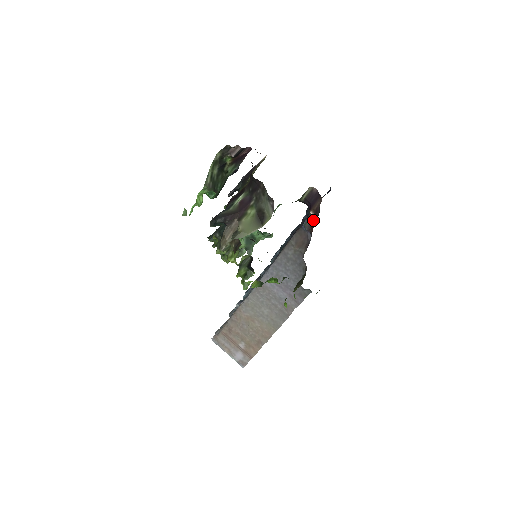
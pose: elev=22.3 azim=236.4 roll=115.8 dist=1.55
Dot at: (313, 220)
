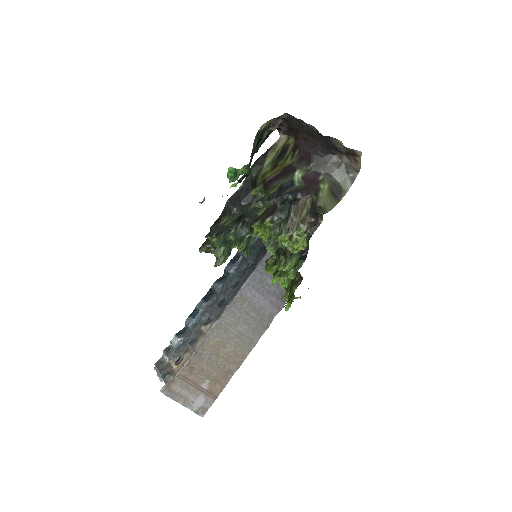
Dot at: occluded
